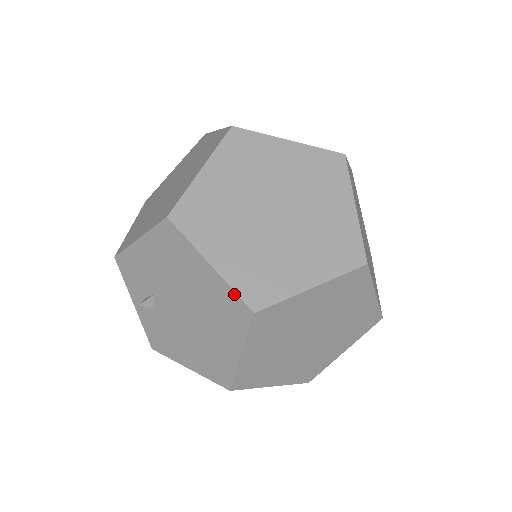
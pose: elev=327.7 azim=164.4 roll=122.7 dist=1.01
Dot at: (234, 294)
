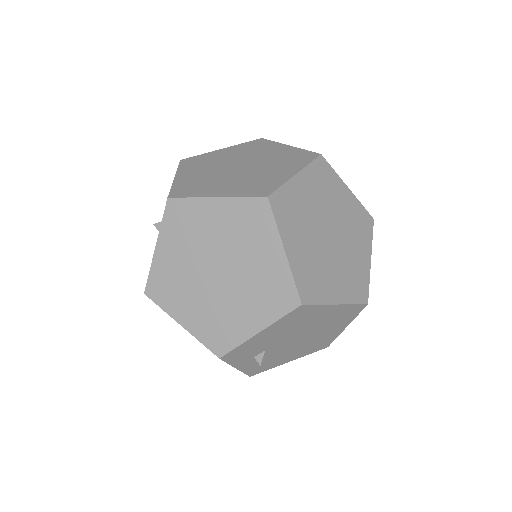
Dot at: (354, 306)
